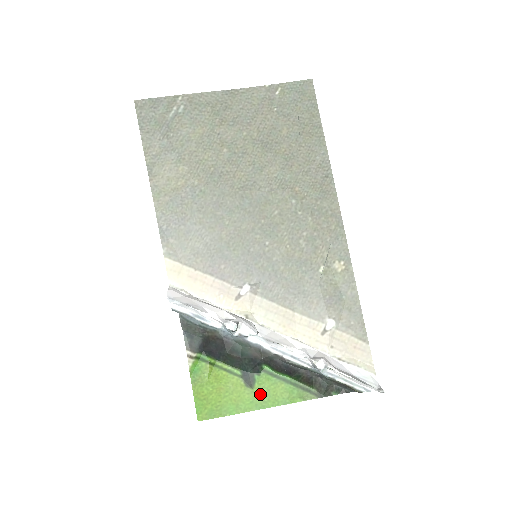
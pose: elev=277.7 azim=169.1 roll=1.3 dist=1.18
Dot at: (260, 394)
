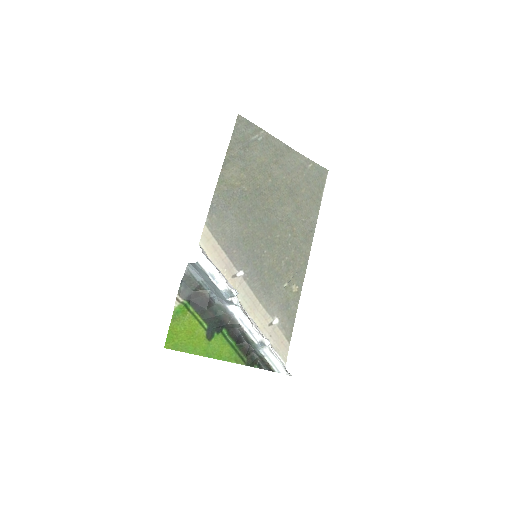
Dot at: (213, 347)
